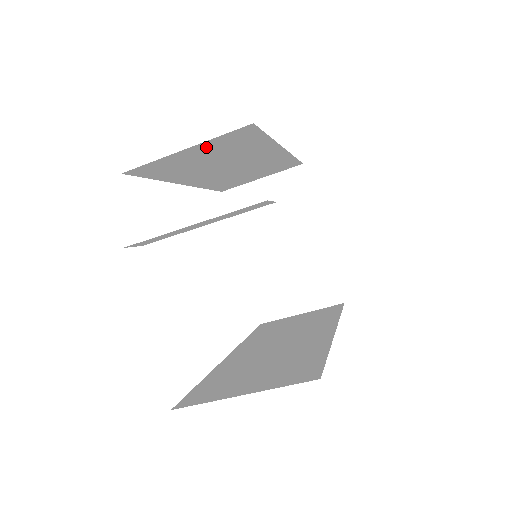
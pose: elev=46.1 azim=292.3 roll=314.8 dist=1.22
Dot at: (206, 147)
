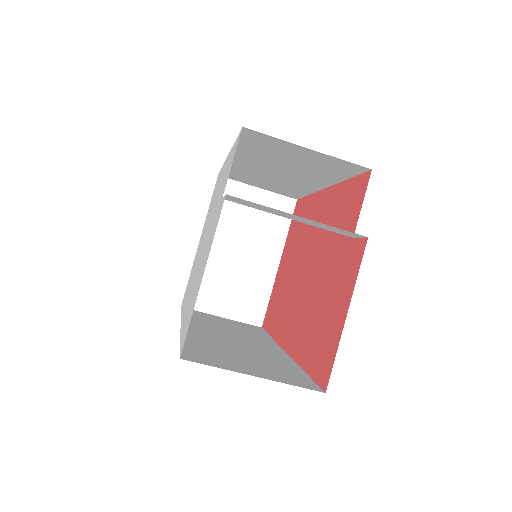
Dot at: (317, 157)
